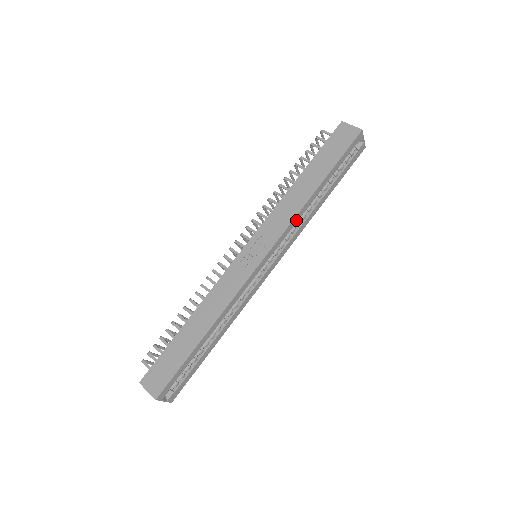
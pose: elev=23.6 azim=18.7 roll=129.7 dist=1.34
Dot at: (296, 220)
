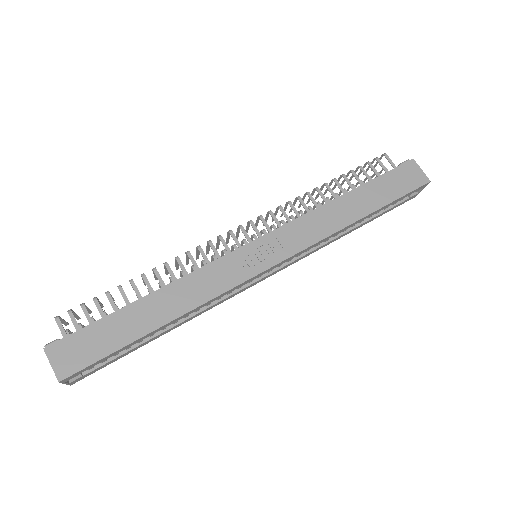
Dot at: (322, 241)
